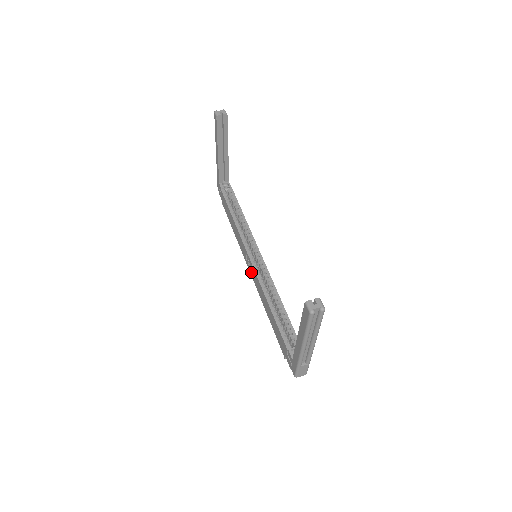
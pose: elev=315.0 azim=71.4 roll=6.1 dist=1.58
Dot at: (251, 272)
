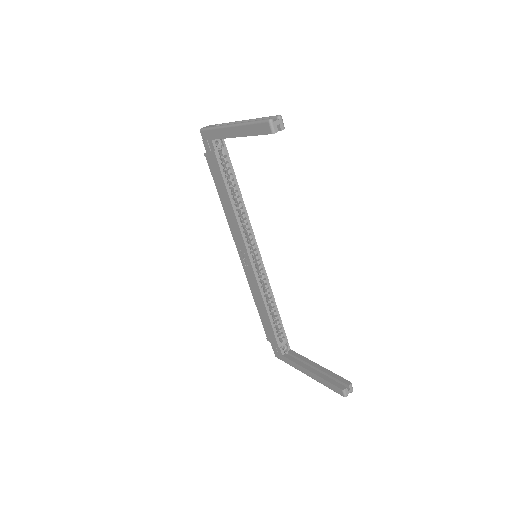
Dot at: (244, 263)
